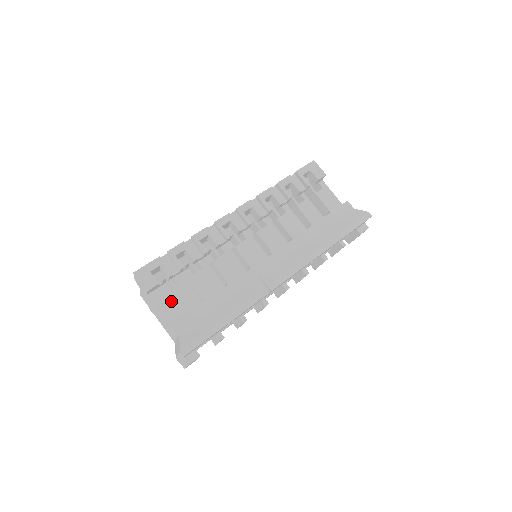
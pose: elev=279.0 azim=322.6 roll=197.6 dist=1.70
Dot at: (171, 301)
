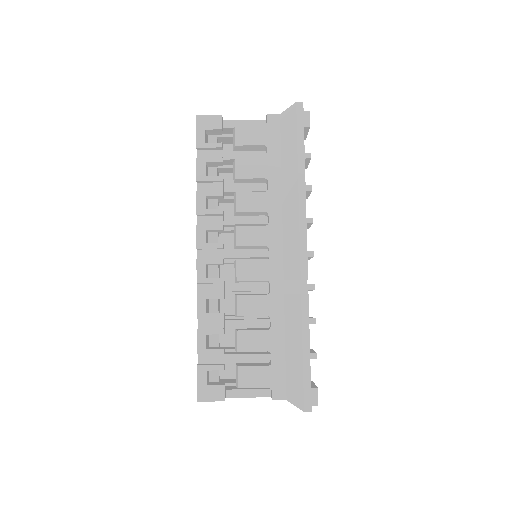
Dot at: (249, 385)
